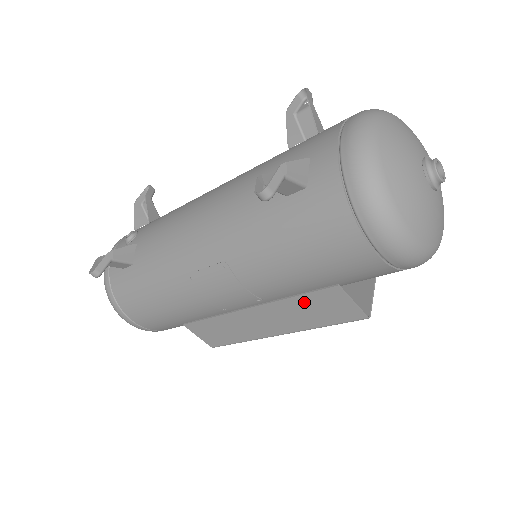
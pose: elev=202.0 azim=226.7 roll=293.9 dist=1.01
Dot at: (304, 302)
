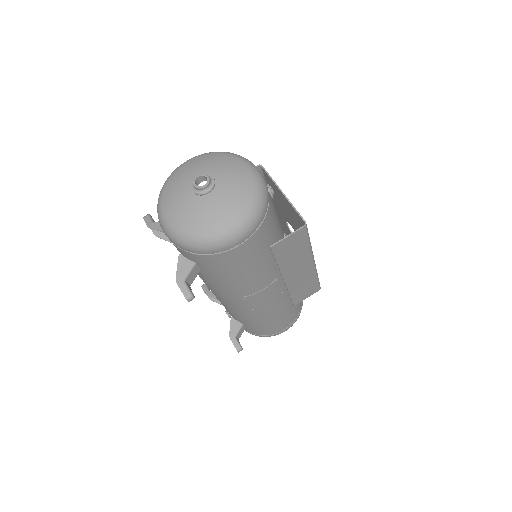
Dot at: (283, 258)
